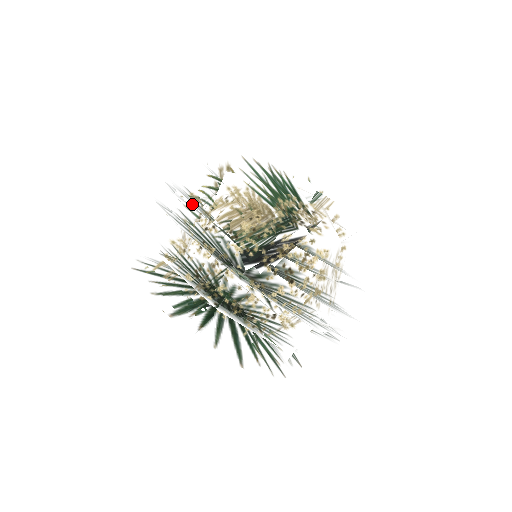
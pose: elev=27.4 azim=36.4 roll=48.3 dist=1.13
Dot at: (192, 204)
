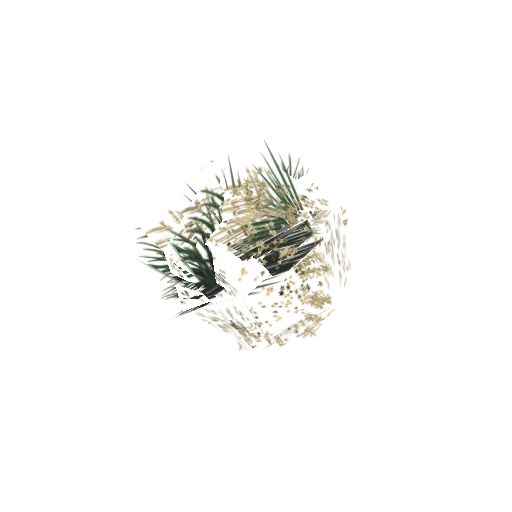
Dot at: occluded
